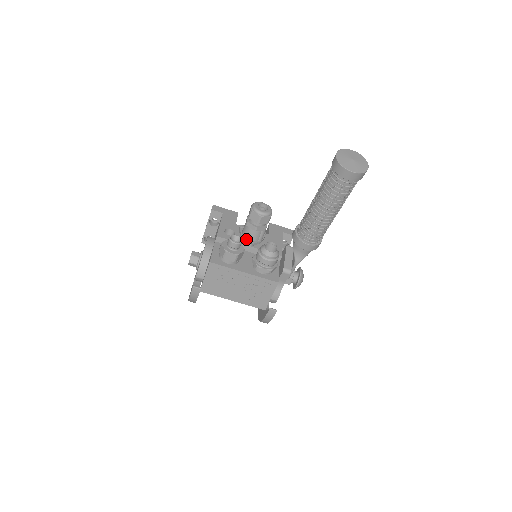
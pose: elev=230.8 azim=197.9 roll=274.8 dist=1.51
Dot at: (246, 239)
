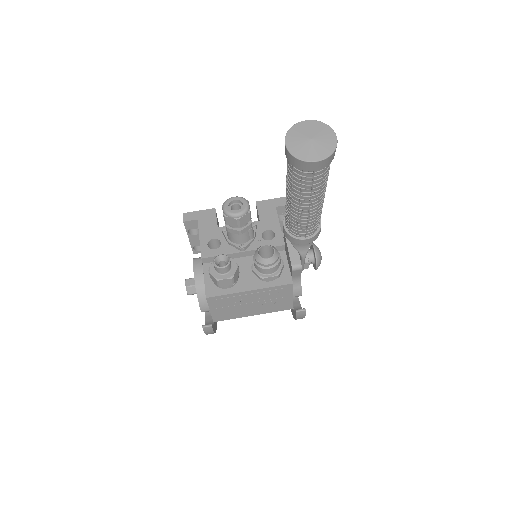
Dot at: (235, 245)
